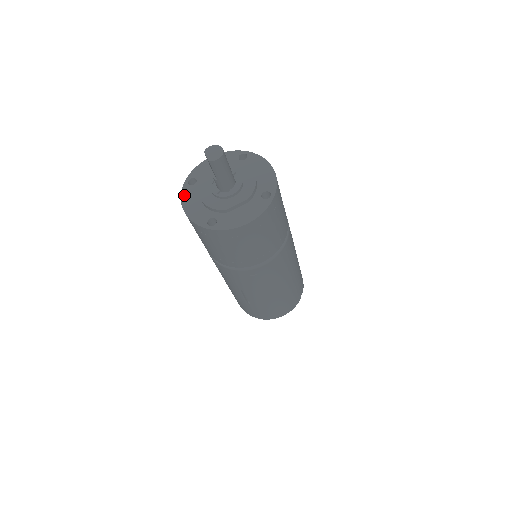
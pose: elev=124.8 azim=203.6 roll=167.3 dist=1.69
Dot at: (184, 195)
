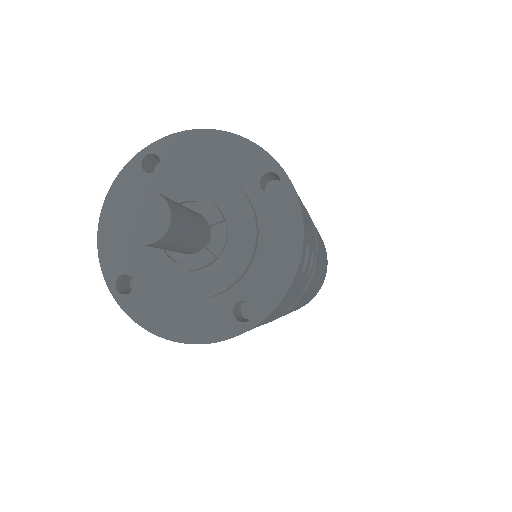
Dot at: (120, 183)
